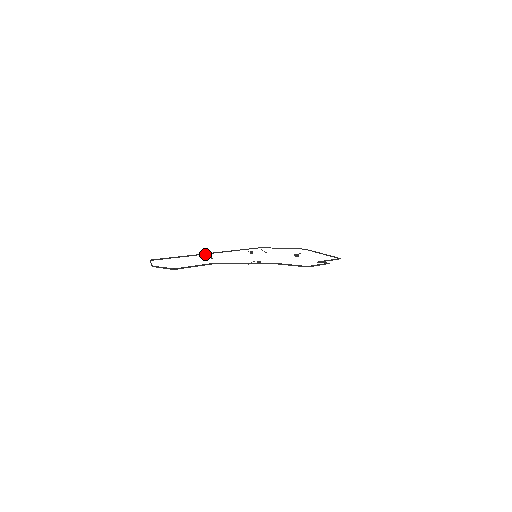
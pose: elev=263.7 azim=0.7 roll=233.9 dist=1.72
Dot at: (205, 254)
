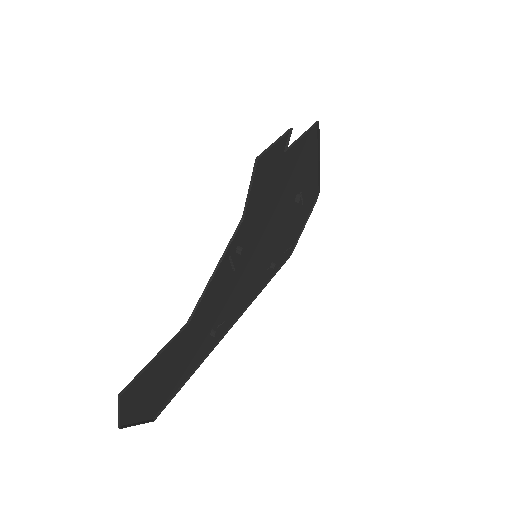
Dot at: (227, 332)
